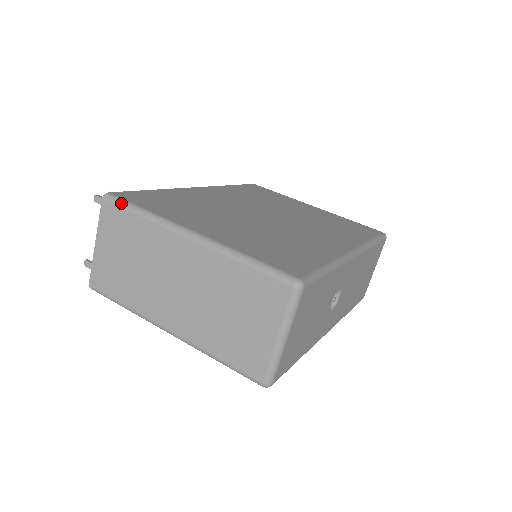
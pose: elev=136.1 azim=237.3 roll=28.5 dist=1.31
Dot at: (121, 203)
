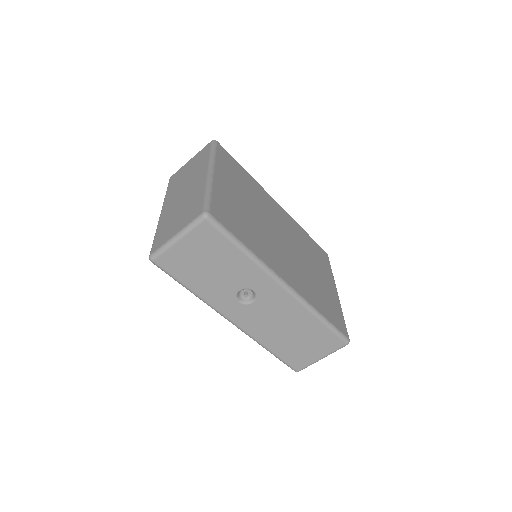
Dot at: (213, 146)
